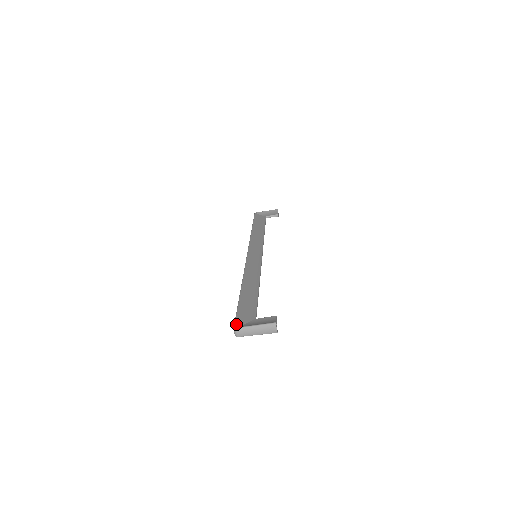
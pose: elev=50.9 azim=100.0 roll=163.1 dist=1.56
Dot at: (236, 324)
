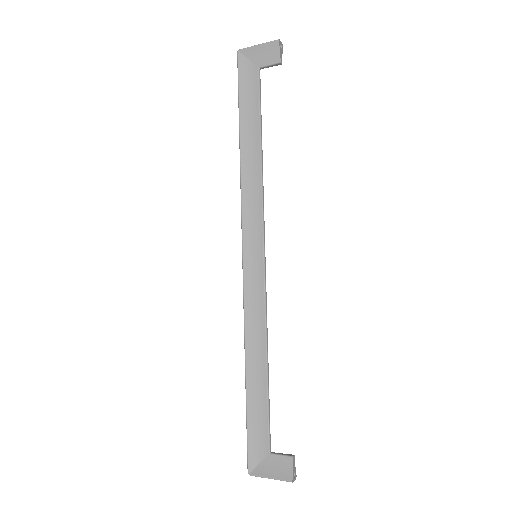
Dot at: (249, 467)
